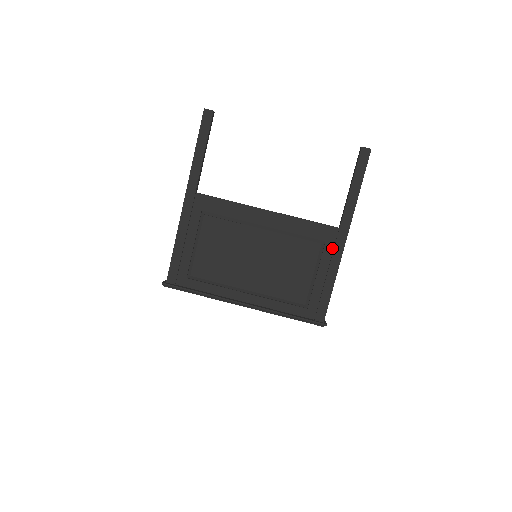
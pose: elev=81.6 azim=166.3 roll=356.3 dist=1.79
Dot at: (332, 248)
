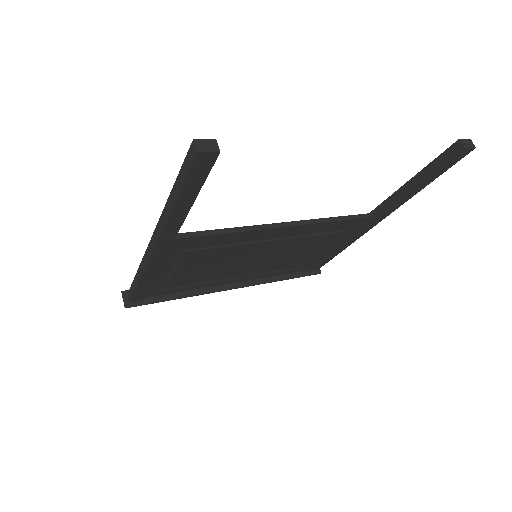
Dot at: (355, 231)
